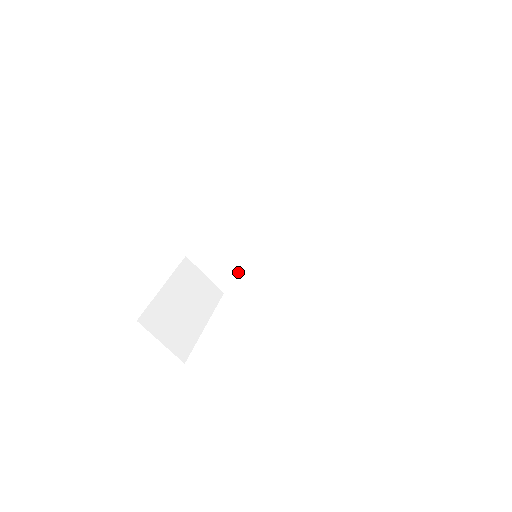
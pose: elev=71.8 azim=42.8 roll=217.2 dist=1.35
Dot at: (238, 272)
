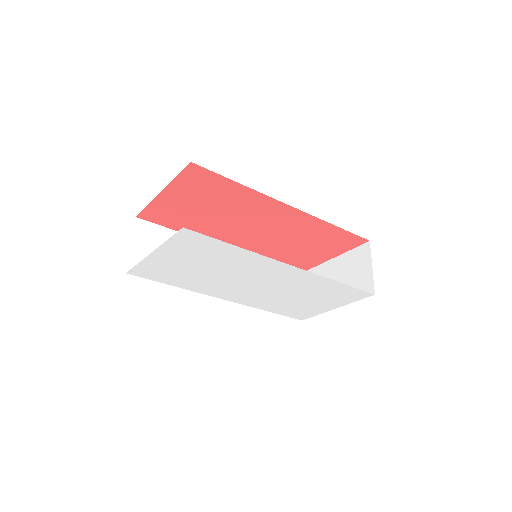
Dot at: occluded
